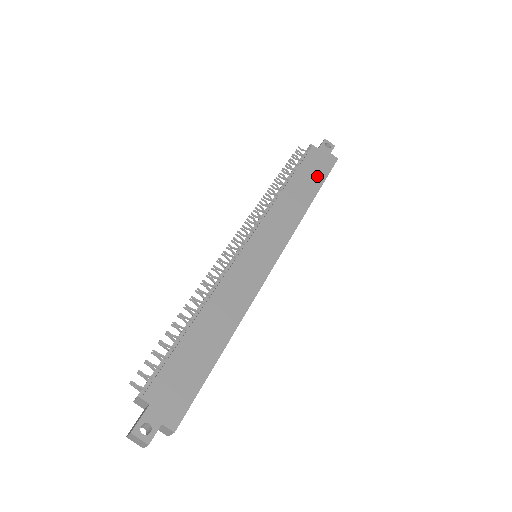
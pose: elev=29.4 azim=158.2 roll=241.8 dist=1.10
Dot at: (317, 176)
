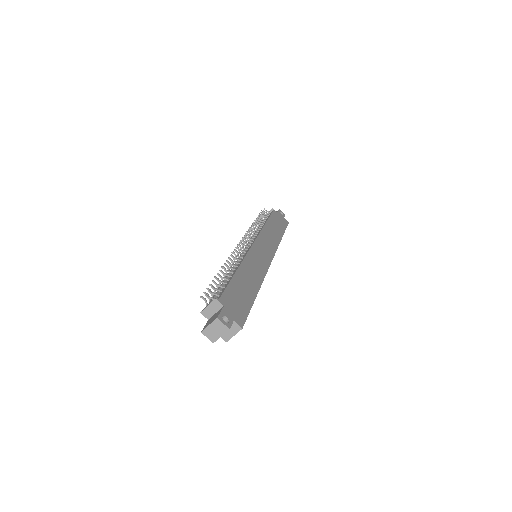
Dot at: (281, 226)
